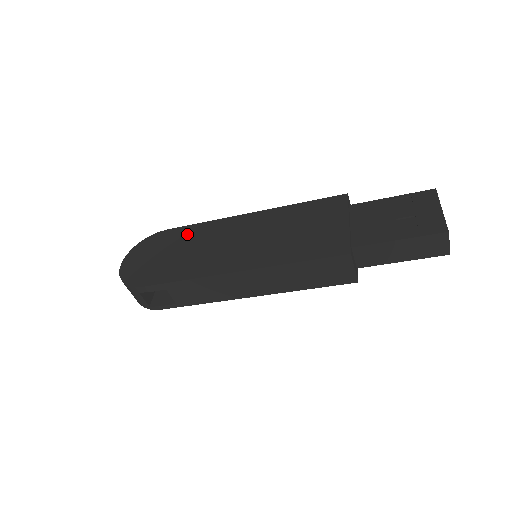
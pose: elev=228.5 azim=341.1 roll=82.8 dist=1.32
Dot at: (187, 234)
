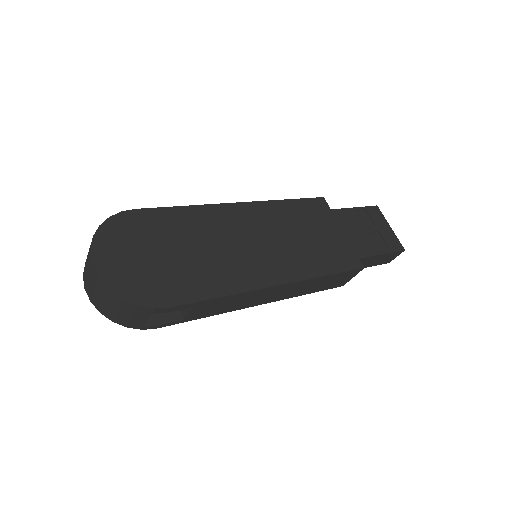
Dot at: (177, 222)
